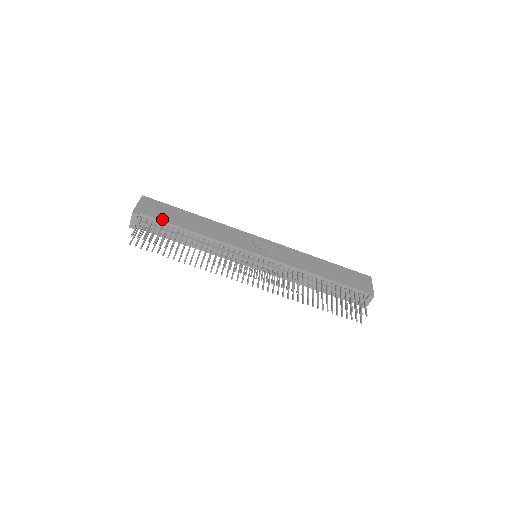
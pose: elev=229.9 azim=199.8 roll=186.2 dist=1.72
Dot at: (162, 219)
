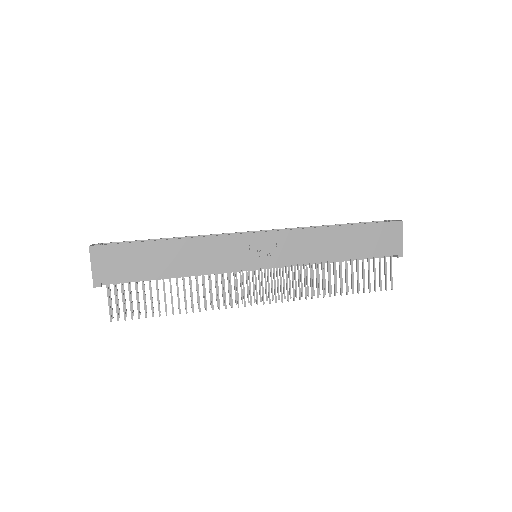
Dot at: (131, 278)
